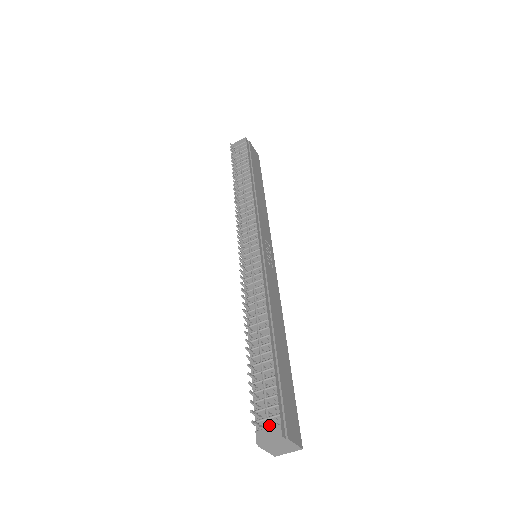
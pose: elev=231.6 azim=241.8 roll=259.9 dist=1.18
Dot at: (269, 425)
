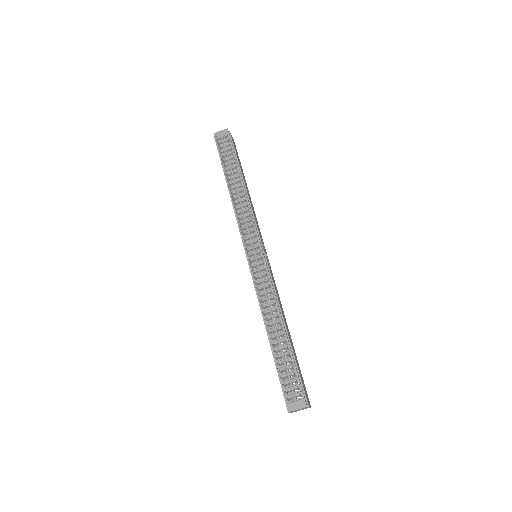
Dot at: (296, 399)
